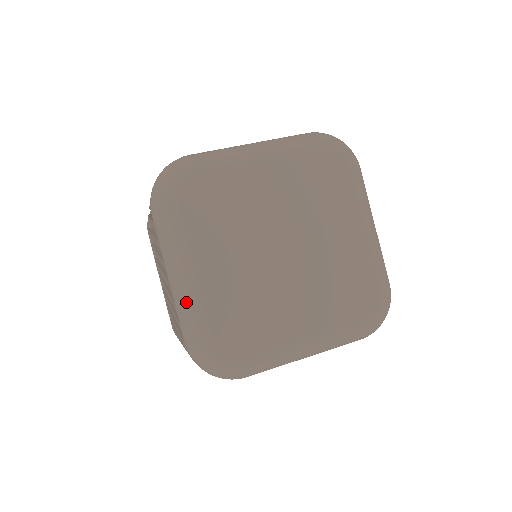
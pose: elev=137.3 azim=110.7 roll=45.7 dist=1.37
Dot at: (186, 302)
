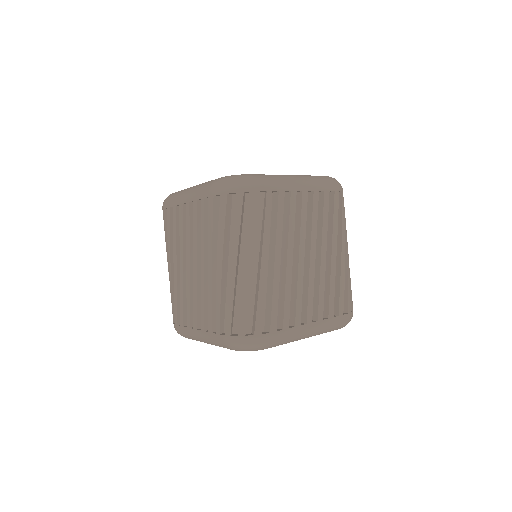
Dot at: (198, 186)
